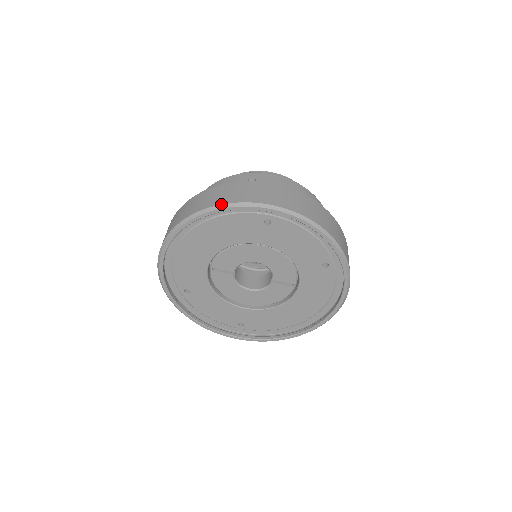
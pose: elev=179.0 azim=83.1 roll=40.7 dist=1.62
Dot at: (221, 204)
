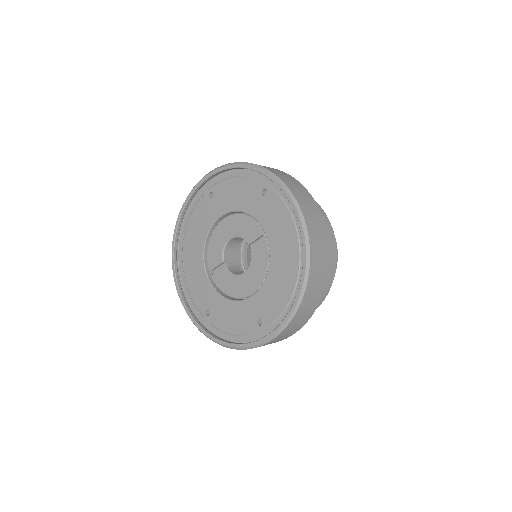
Dot at: (182, 206)
